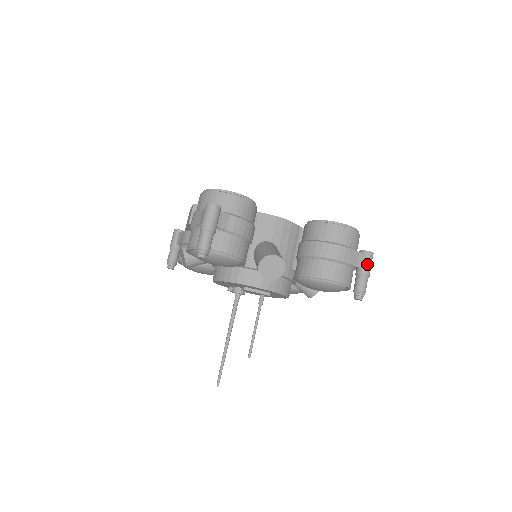
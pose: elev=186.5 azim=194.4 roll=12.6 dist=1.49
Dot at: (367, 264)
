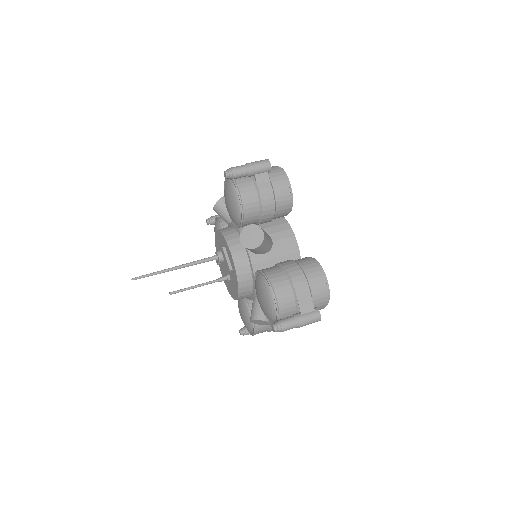
Dot at: (308, 316)
